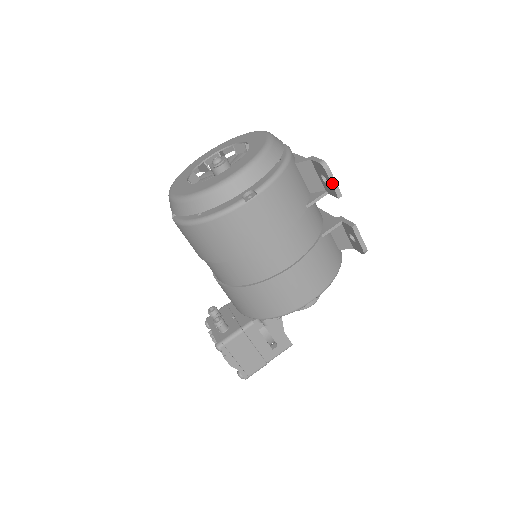
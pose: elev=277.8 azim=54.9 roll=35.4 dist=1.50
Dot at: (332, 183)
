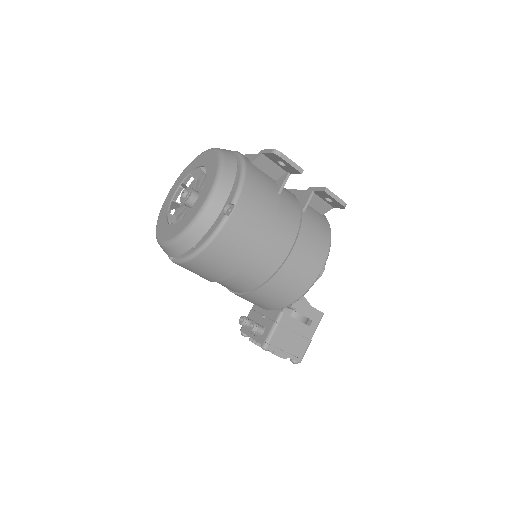
Dot at: (290, 164)
